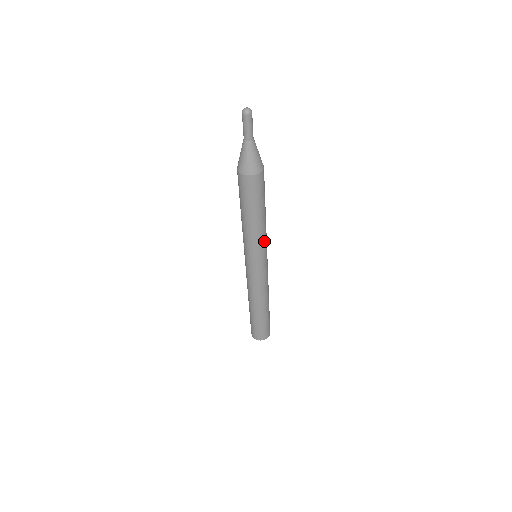
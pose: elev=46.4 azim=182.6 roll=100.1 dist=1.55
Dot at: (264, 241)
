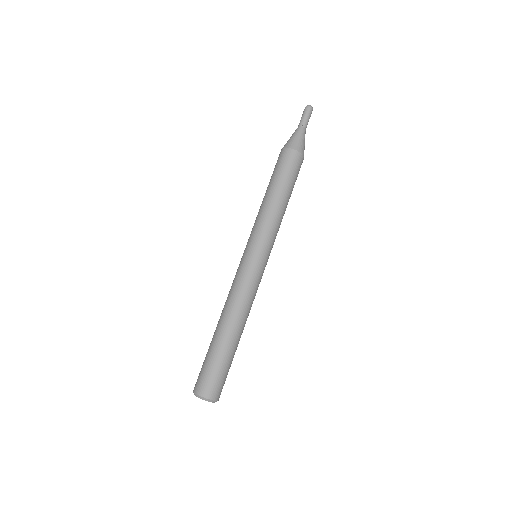
Dot at: (276, 234)
